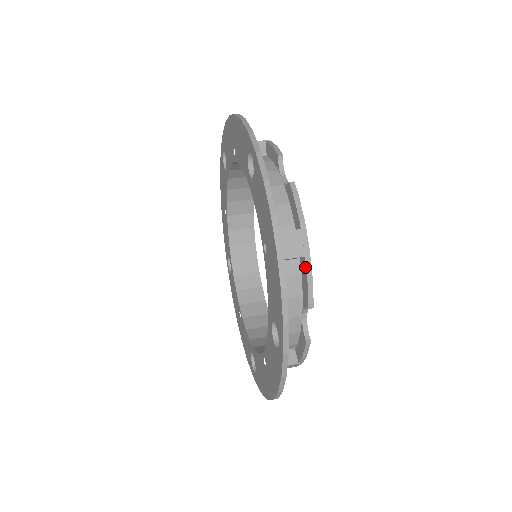
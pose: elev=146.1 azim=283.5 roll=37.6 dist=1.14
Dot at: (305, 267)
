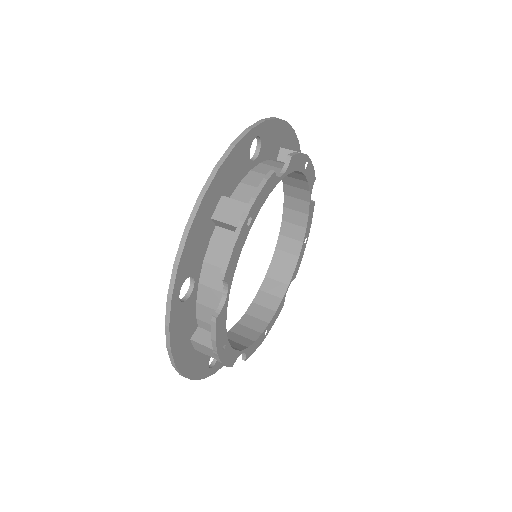
Dot at: (233, 237)
